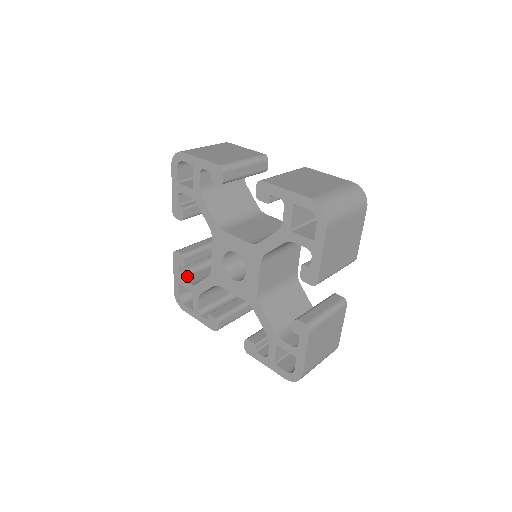
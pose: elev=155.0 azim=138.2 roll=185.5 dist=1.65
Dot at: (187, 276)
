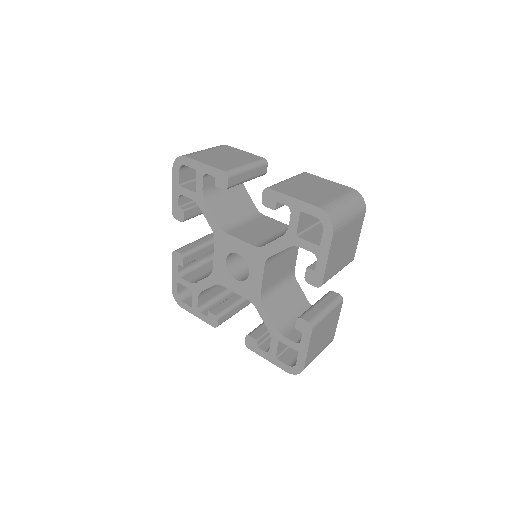
Dot at: (185, 274)
